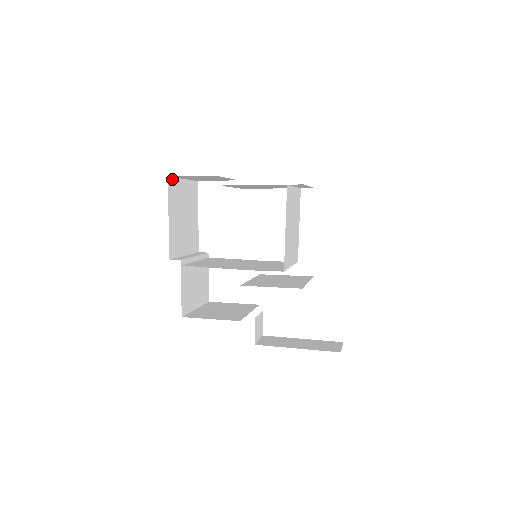
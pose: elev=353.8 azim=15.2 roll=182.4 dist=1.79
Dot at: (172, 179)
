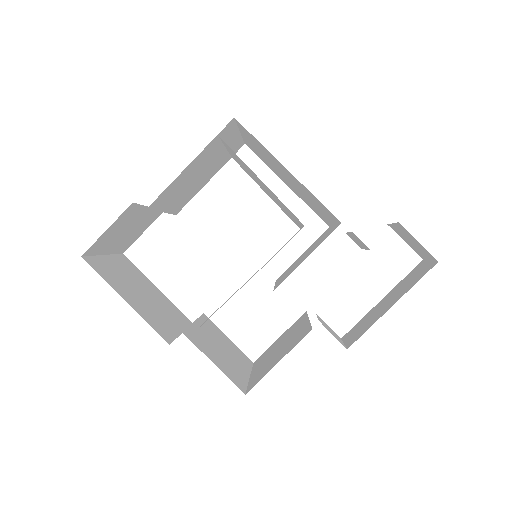
Dot at: (90, 258)
